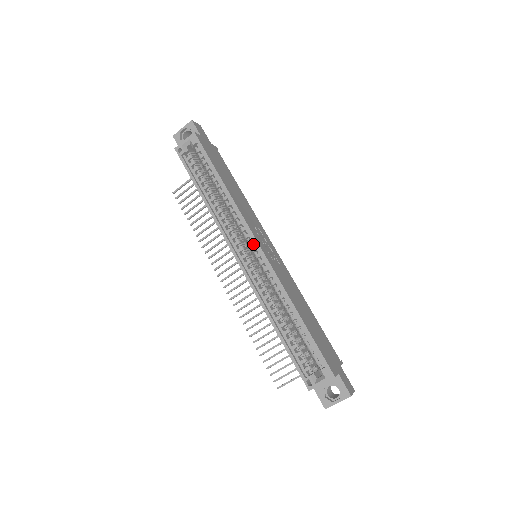
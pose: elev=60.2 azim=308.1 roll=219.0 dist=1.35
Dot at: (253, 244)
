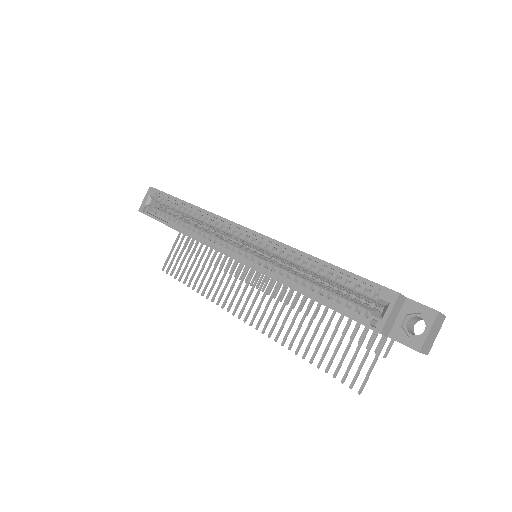
Dot at: occluded
